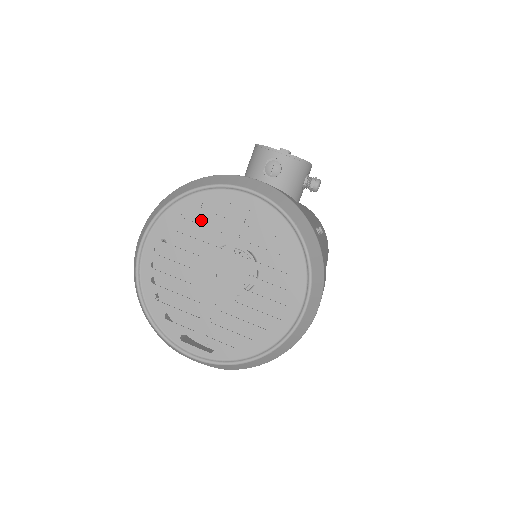
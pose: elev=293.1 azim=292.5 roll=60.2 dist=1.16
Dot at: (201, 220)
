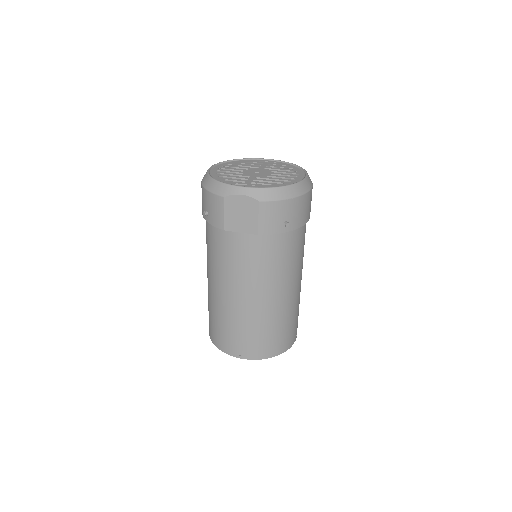
Dot at: occluded
